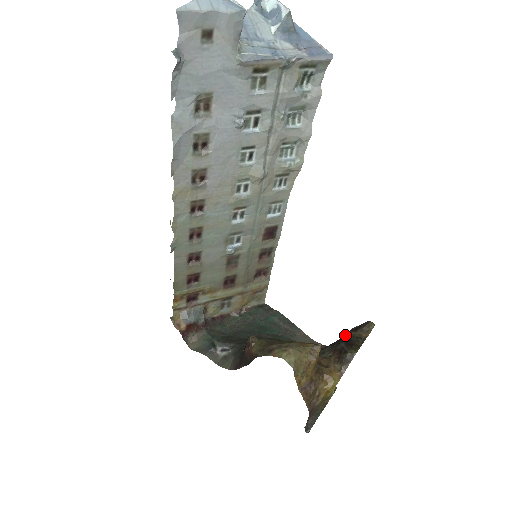
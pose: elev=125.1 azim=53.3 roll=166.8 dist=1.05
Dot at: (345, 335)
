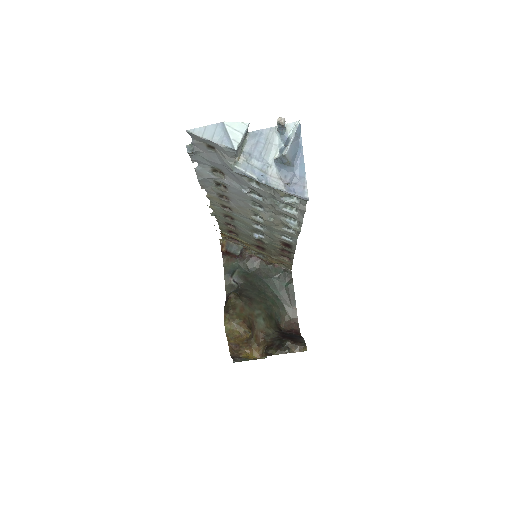
Dot at: (287, 339)
